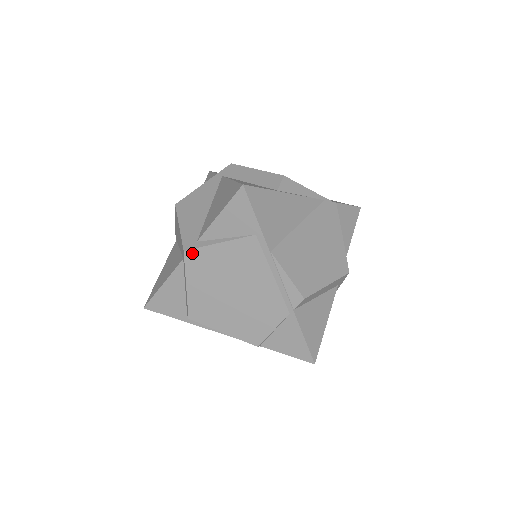
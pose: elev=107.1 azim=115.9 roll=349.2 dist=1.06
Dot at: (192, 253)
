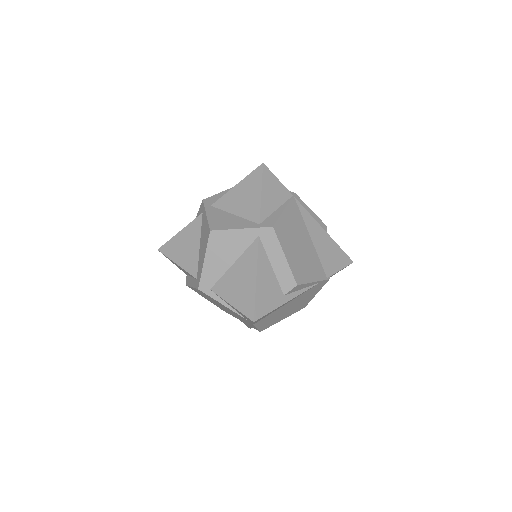
Dot at: occluded
